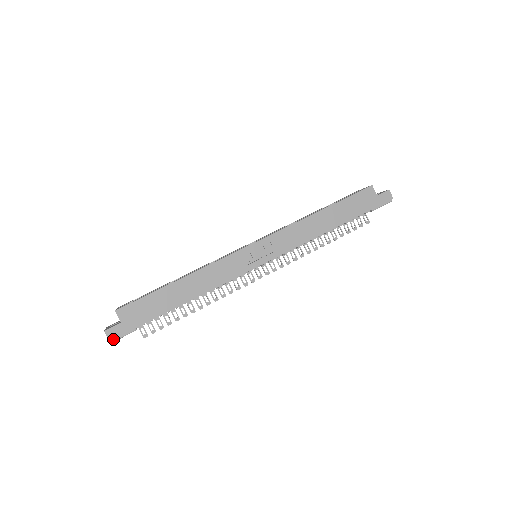
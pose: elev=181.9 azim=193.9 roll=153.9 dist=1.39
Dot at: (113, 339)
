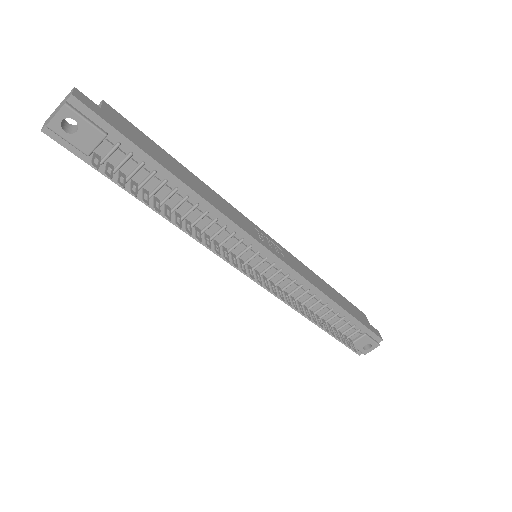
Dot at: (71, 105)
